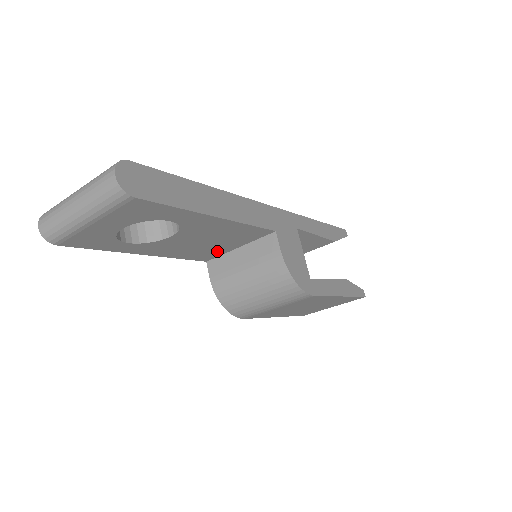
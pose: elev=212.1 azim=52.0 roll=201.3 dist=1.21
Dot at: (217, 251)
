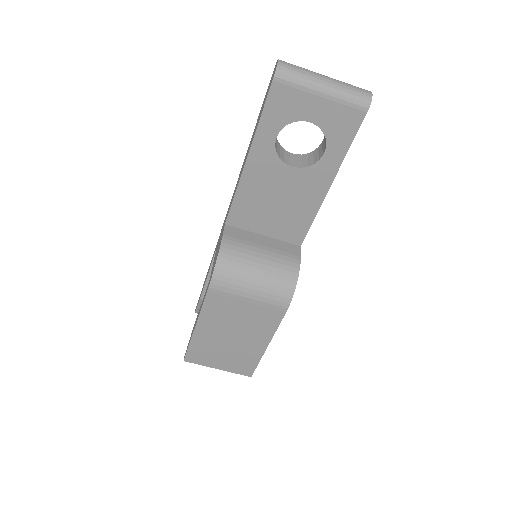
Dot at: (253, 221)
